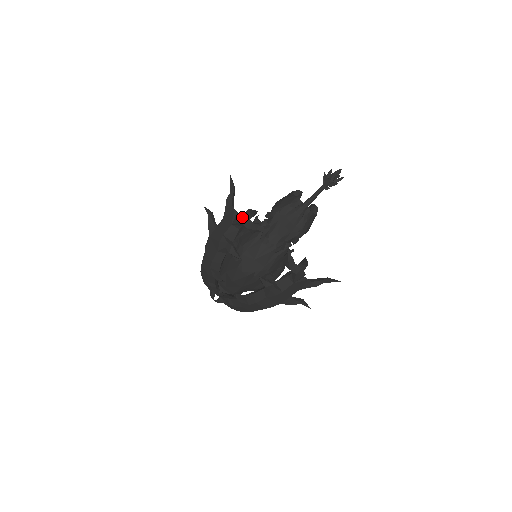
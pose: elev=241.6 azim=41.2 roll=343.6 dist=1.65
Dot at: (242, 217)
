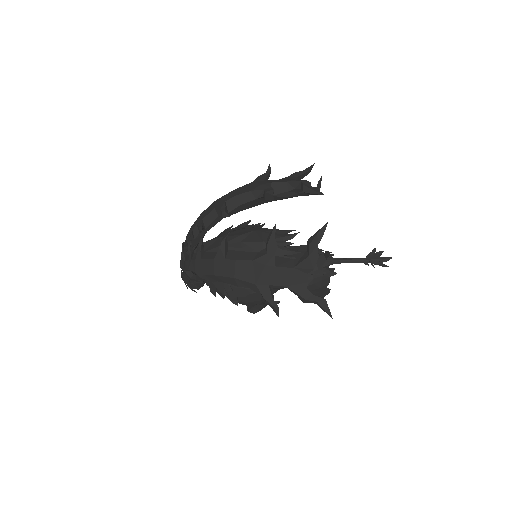
Dot at: (304, 180)
